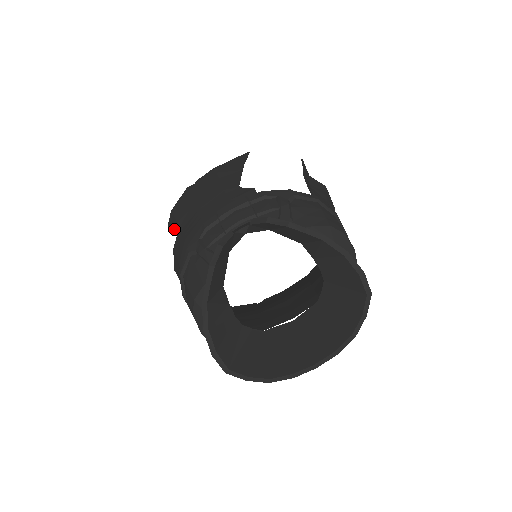
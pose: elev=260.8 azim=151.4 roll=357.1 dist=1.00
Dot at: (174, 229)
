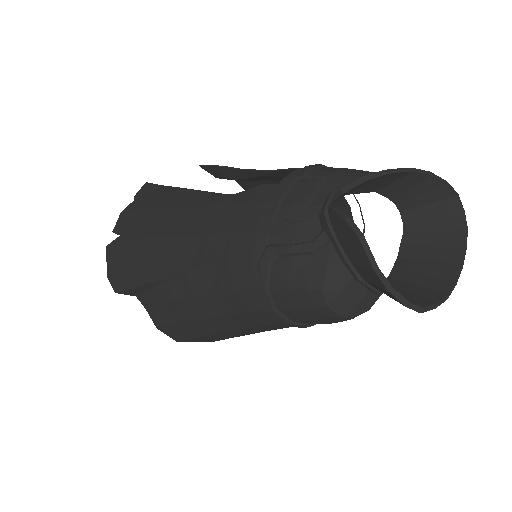
Dot at: (146, 284)
